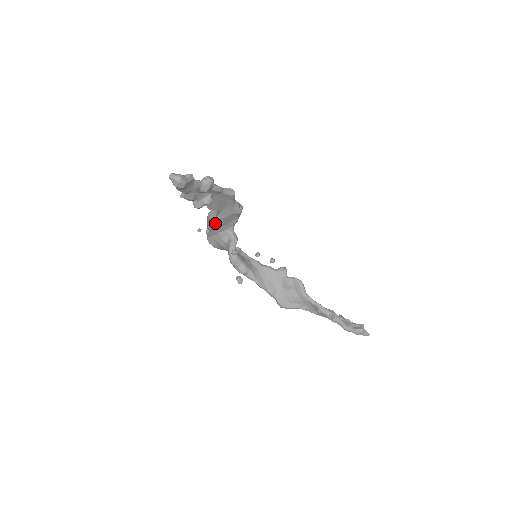
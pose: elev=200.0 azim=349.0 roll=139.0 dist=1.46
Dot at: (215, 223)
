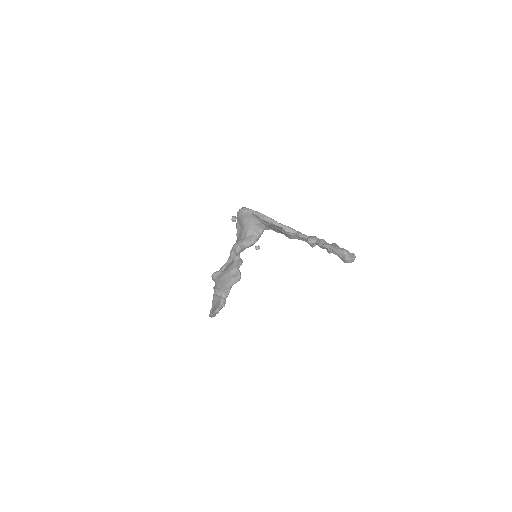
Dot at: (276, 226)
